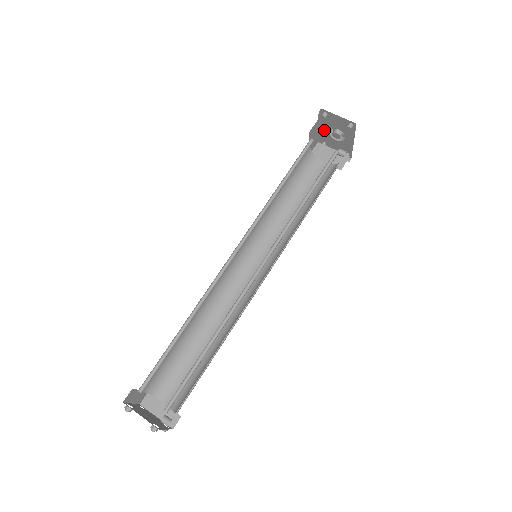
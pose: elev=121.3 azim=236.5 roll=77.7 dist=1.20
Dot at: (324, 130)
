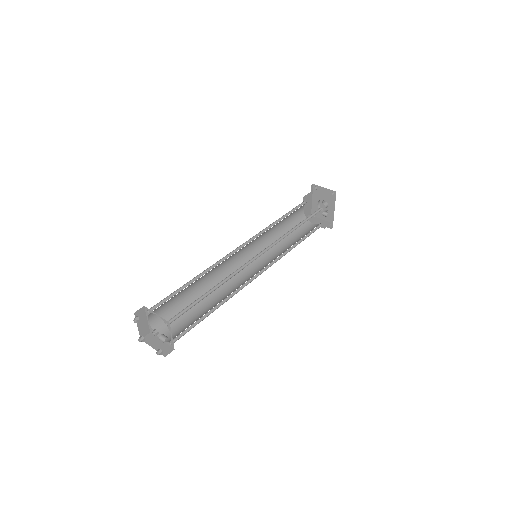
Dot at: (314, 204)
